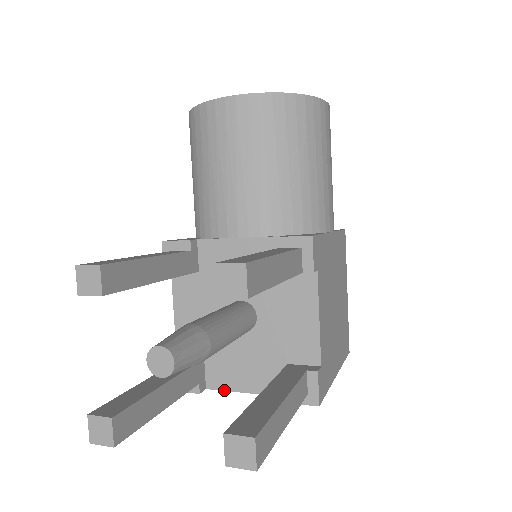
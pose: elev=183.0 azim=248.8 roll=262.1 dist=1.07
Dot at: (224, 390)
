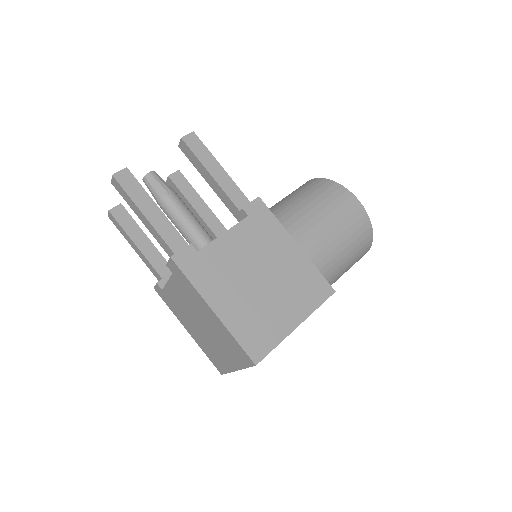
Dot at: (165, 286)
